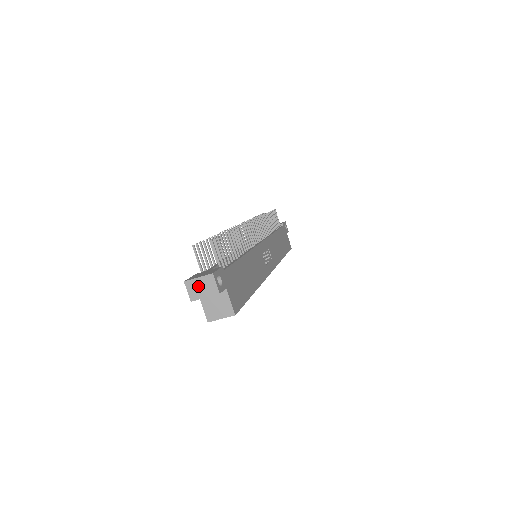
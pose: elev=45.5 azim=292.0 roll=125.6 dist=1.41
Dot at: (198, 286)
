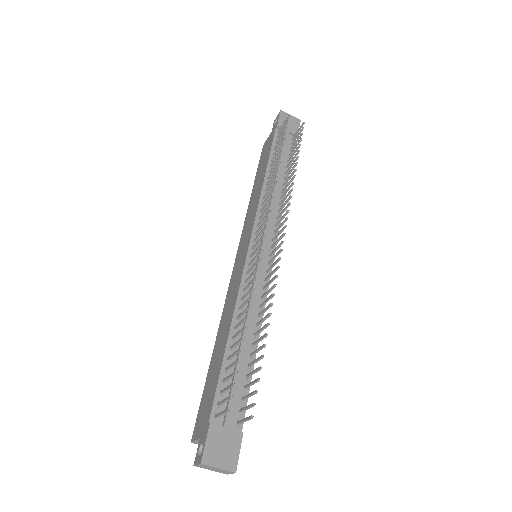
Dot at: (212, 468)
